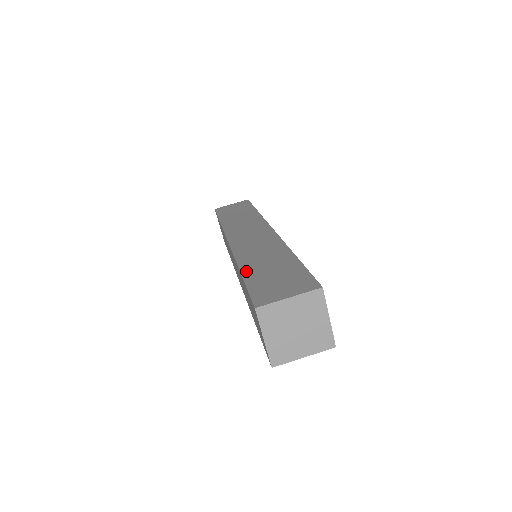
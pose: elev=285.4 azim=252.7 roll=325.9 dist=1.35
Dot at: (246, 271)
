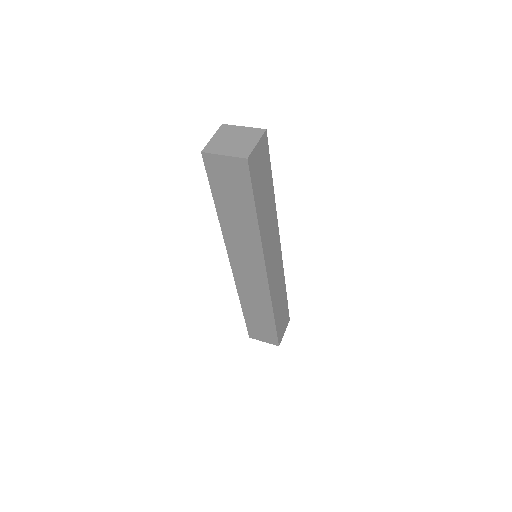
Dot at: occluded
